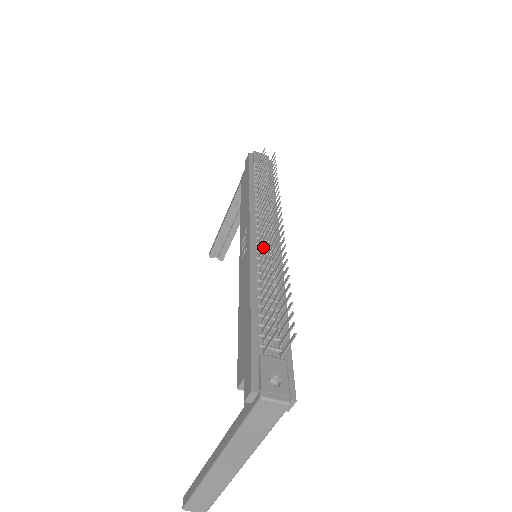
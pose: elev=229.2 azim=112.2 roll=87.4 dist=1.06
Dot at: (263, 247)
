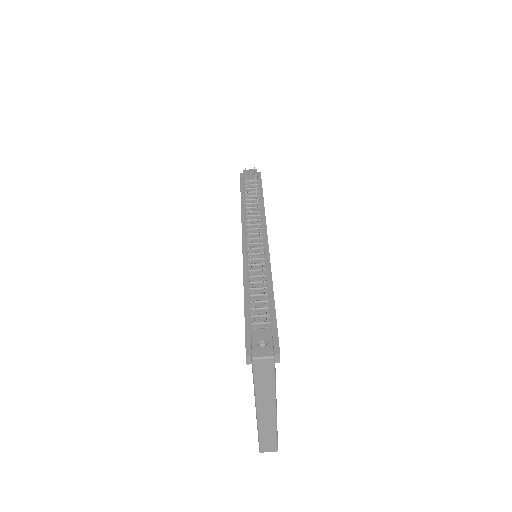
Dot at: occluded
